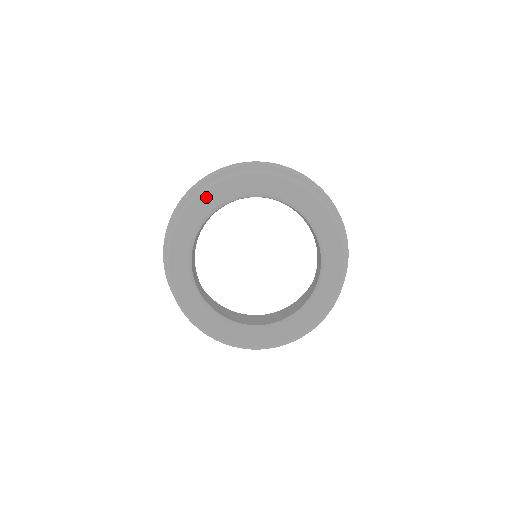
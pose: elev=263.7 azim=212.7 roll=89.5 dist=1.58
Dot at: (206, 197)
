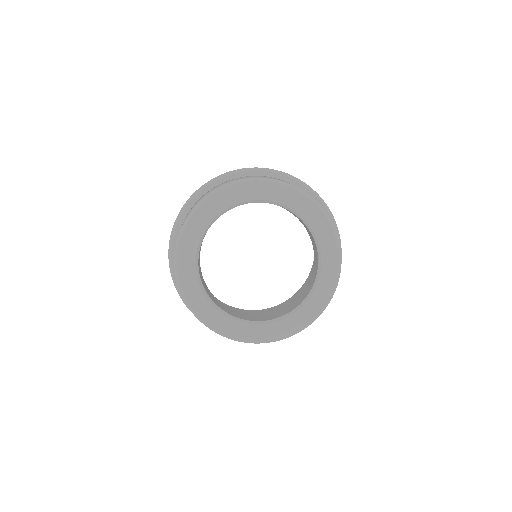
Dot at: (282, 191)
